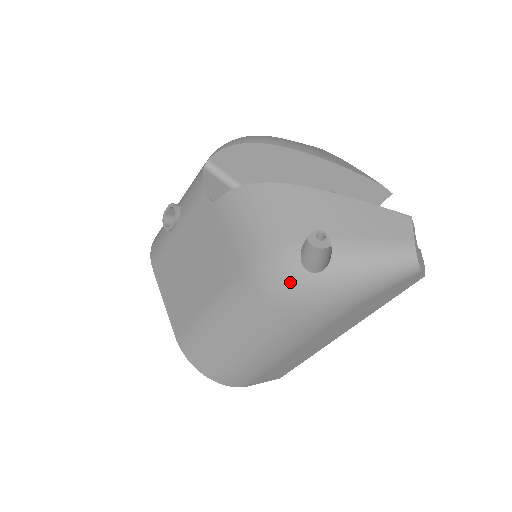
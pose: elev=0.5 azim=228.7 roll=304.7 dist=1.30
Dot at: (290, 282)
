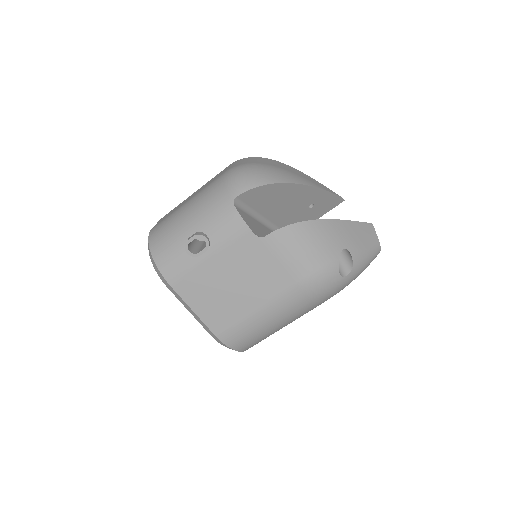
Dot at: (332, 286)
